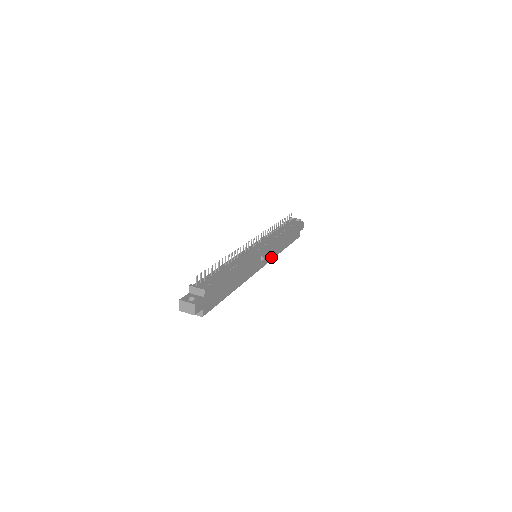
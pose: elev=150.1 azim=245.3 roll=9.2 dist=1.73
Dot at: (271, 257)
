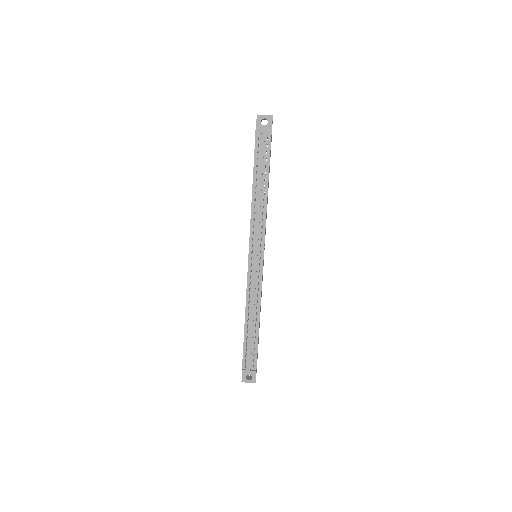
Dot at: occluded
